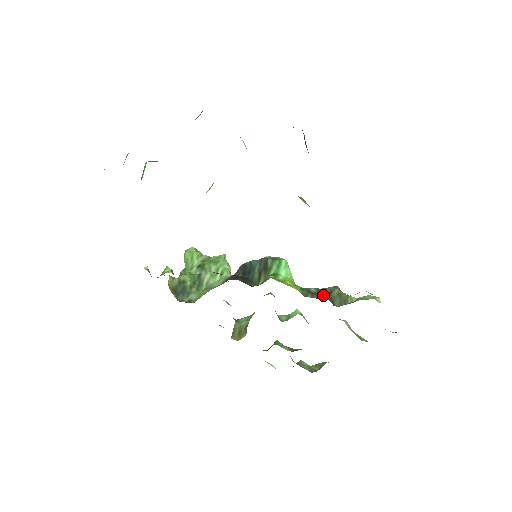
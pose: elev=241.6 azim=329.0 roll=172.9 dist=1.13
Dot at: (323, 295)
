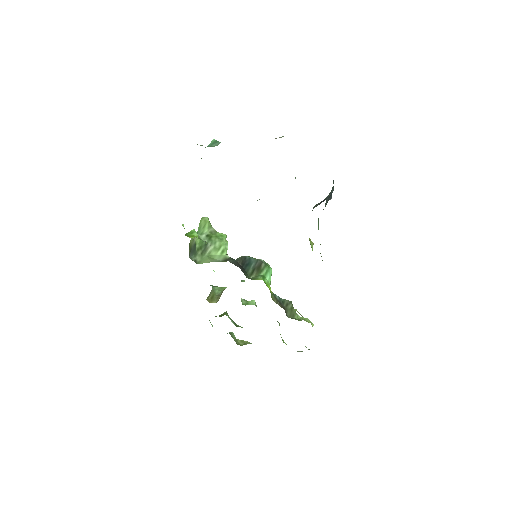
Dot at: (282, 304)
